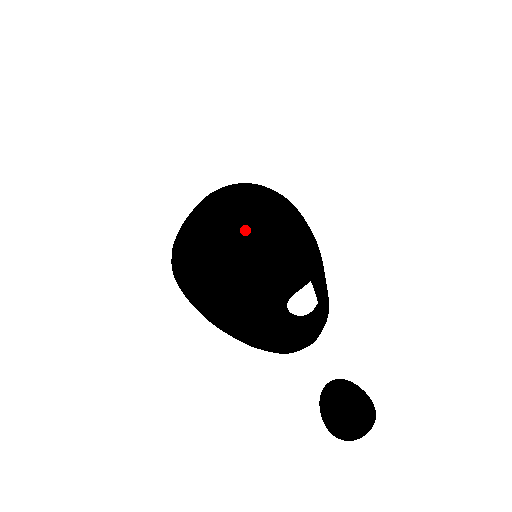
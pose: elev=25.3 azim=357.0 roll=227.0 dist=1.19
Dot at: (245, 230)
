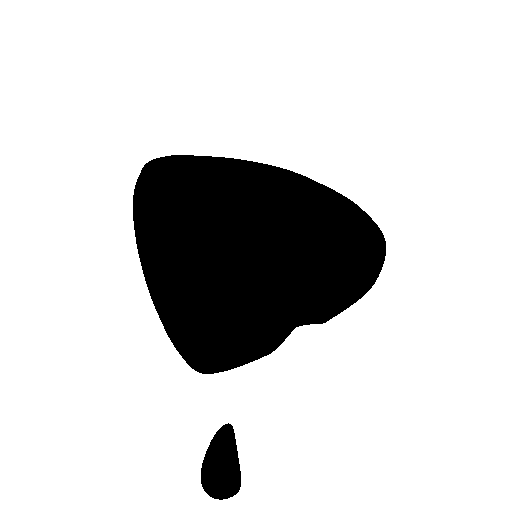
Dot at: (349, 242)
